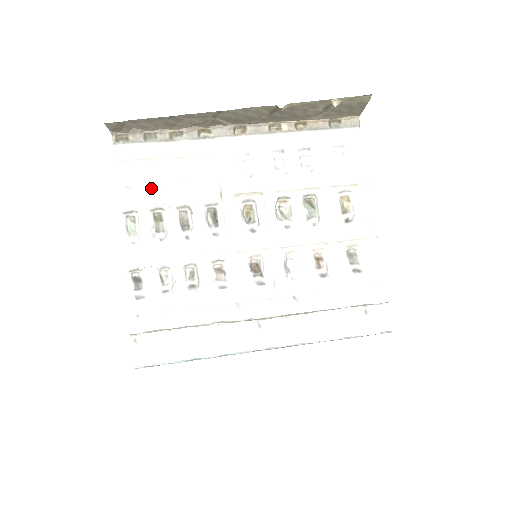
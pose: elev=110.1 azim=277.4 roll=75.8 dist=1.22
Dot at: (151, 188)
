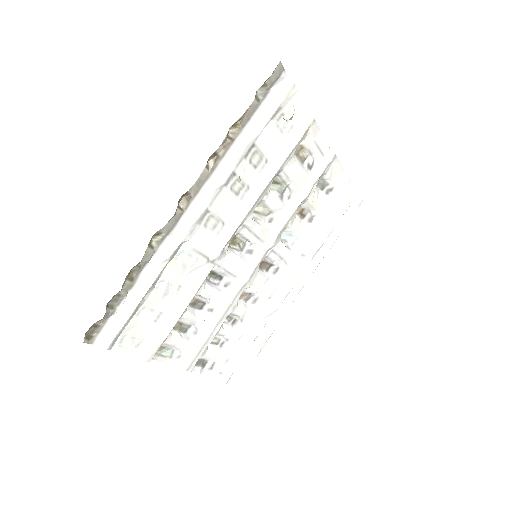
Dot at: (156, 324)
